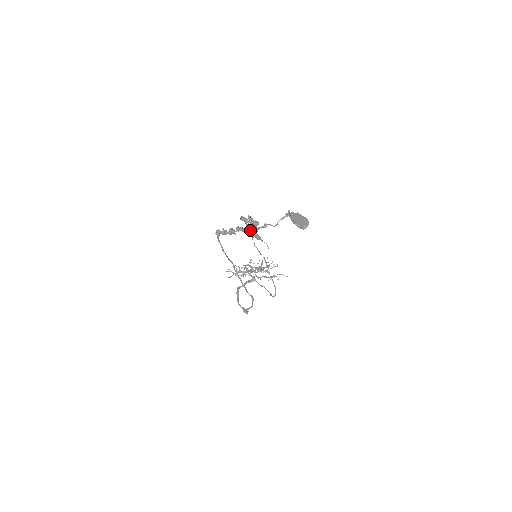
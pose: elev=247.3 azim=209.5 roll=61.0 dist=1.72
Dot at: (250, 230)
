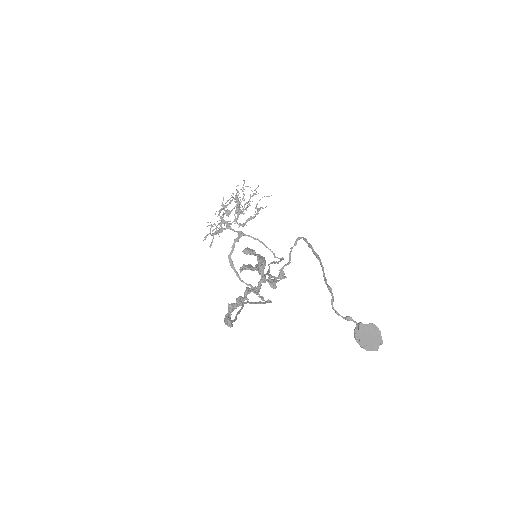
Dot at: occluded
